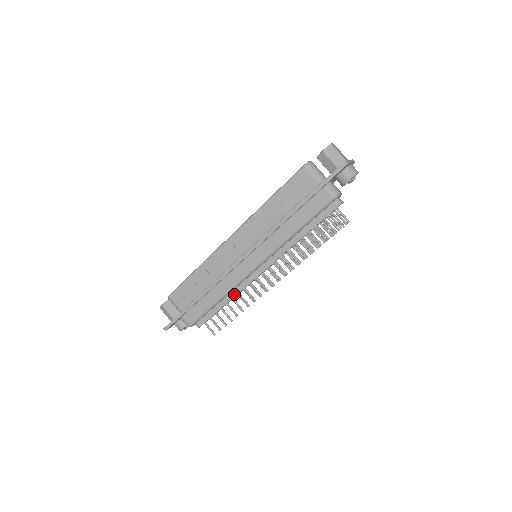
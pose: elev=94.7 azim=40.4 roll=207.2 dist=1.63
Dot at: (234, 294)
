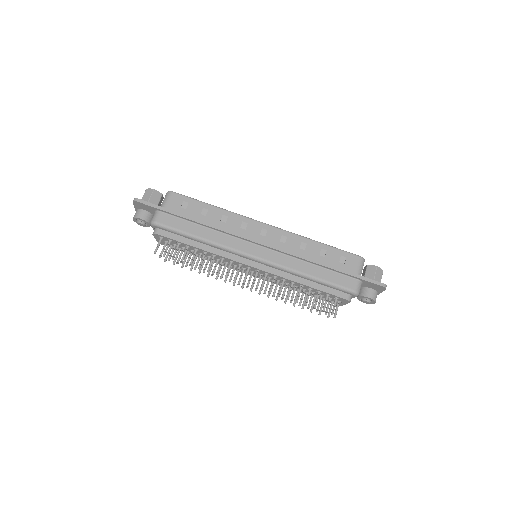
Dot at: (214, 251)
